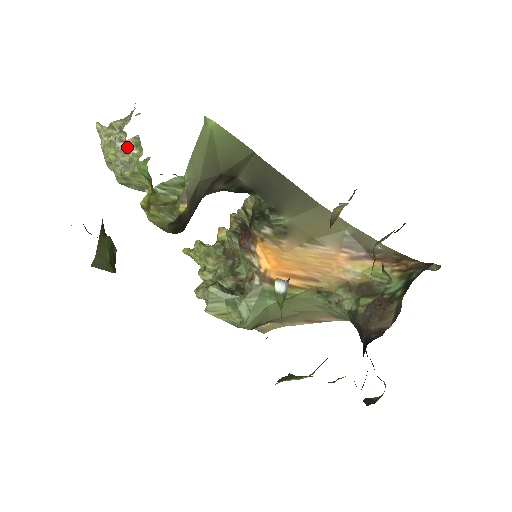
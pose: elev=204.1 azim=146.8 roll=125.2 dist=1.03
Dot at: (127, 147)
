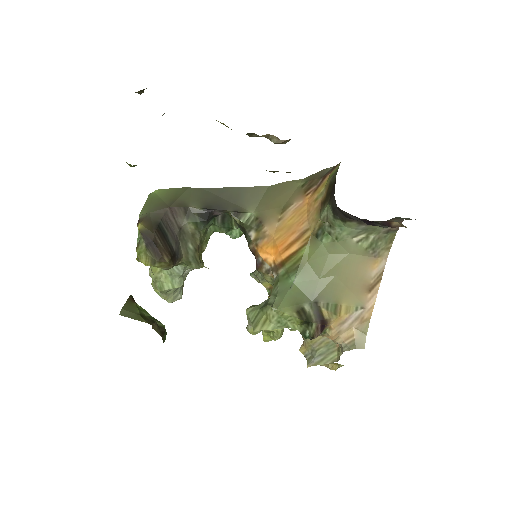
Dot at: occluded
